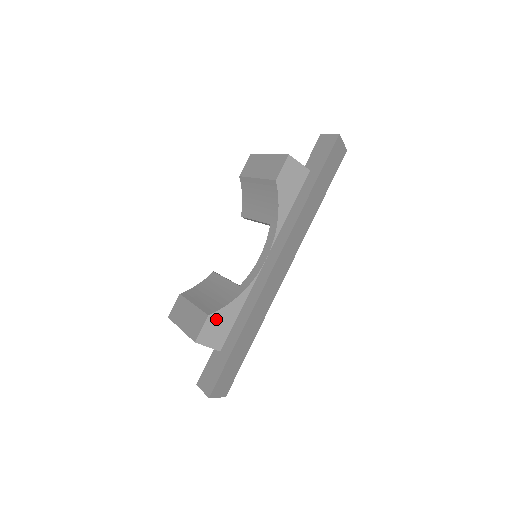
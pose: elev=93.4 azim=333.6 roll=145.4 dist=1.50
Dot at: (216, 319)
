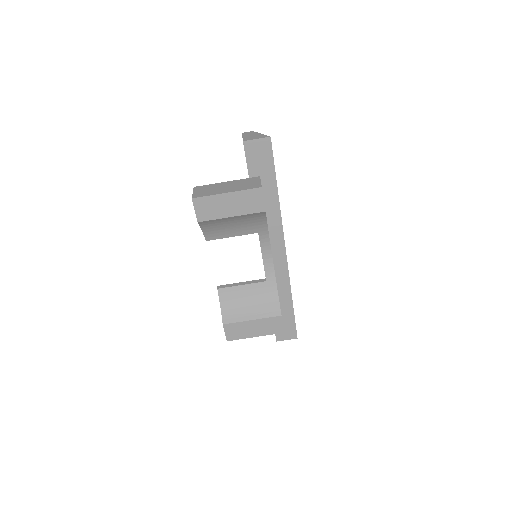
Dot at: occluded
